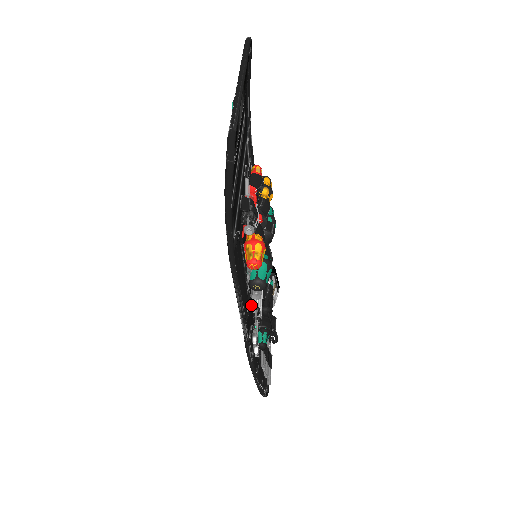
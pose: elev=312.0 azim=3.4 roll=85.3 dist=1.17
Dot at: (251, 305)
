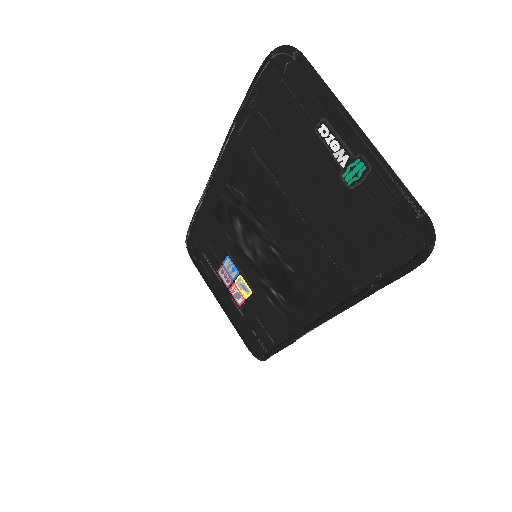
Dot at: (266, 302)
